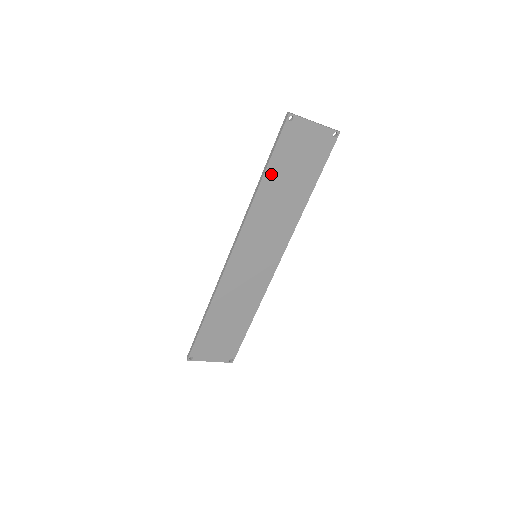
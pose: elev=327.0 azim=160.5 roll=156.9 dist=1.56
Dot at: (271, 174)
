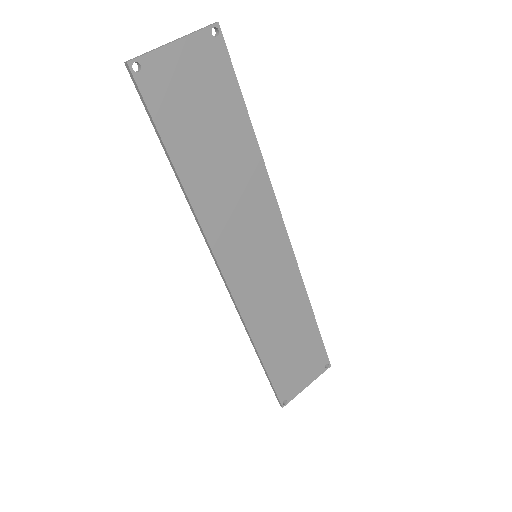
Dot at: (182, 158)
